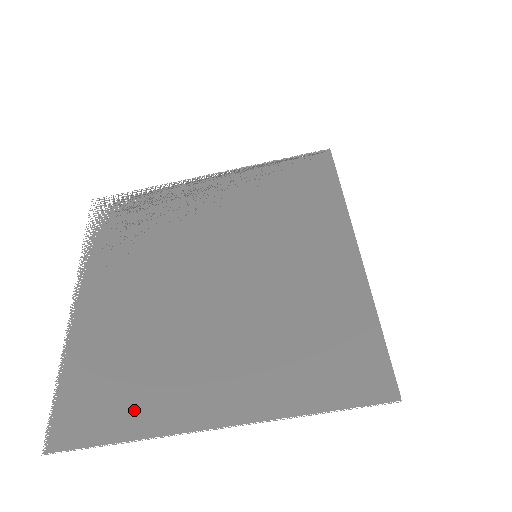
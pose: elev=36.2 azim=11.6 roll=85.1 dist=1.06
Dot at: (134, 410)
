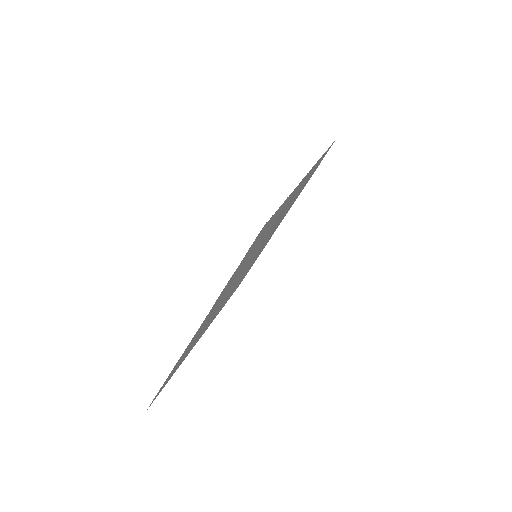
Dot at: (278, 212)
